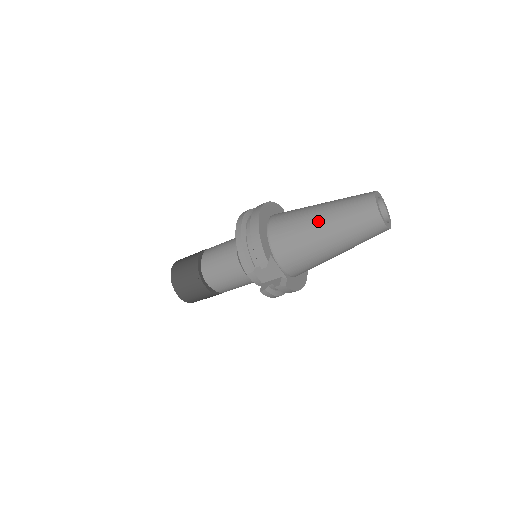
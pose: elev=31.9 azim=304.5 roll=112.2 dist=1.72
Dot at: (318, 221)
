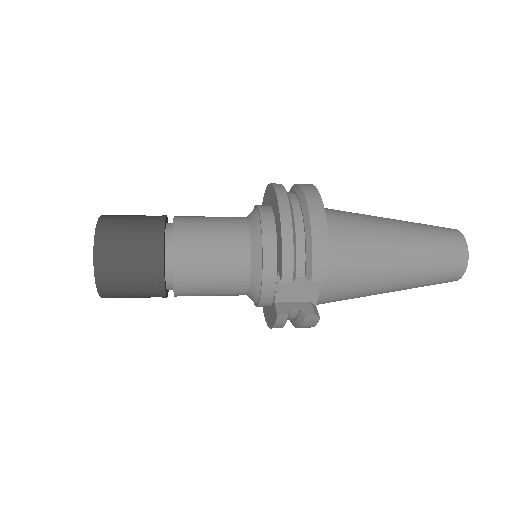
Dot at: (396, 240)
